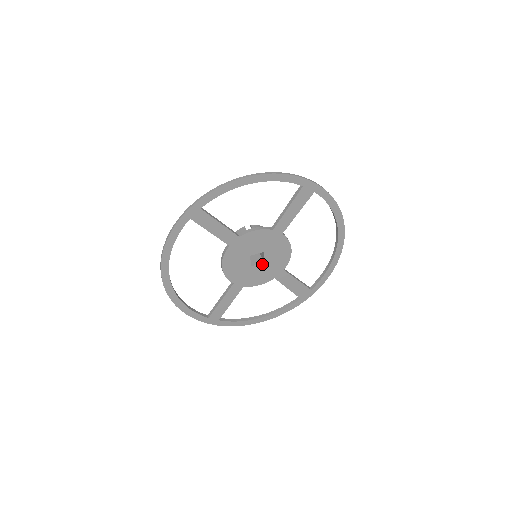
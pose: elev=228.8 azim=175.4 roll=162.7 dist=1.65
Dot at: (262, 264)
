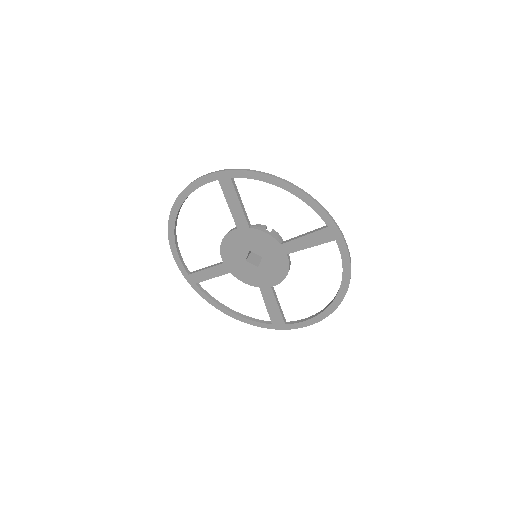
Dot at: (256, 266)
